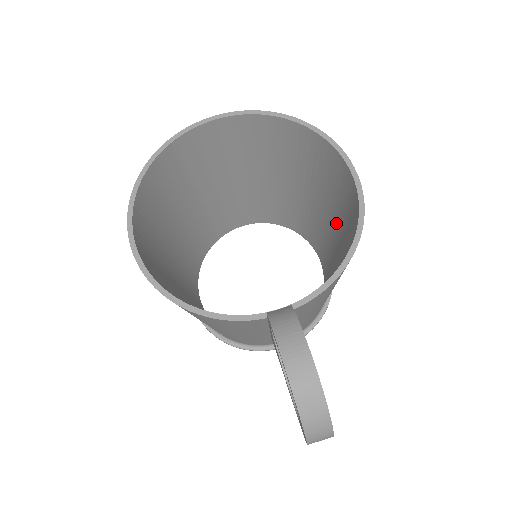
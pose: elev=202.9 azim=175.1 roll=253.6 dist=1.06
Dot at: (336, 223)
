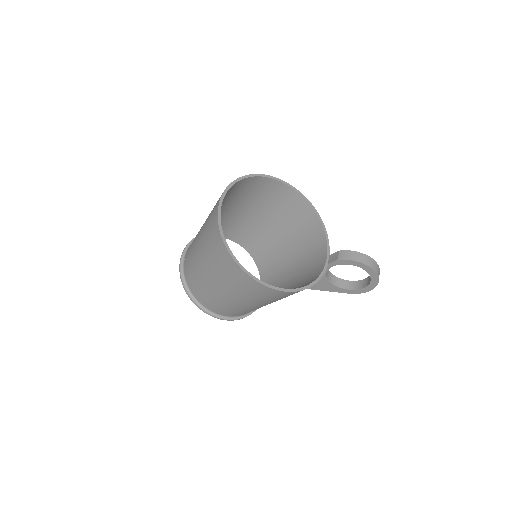
Dot at: (266, 214)
